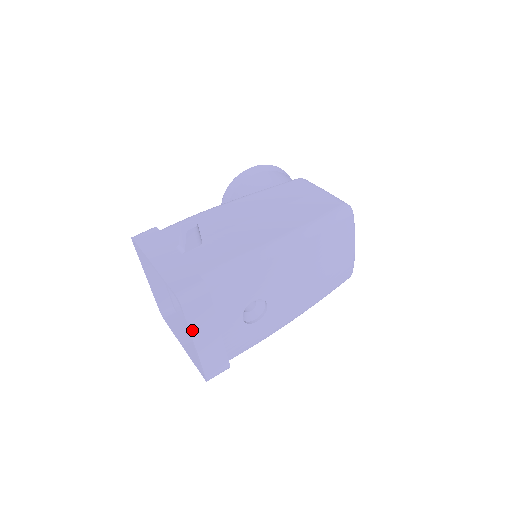
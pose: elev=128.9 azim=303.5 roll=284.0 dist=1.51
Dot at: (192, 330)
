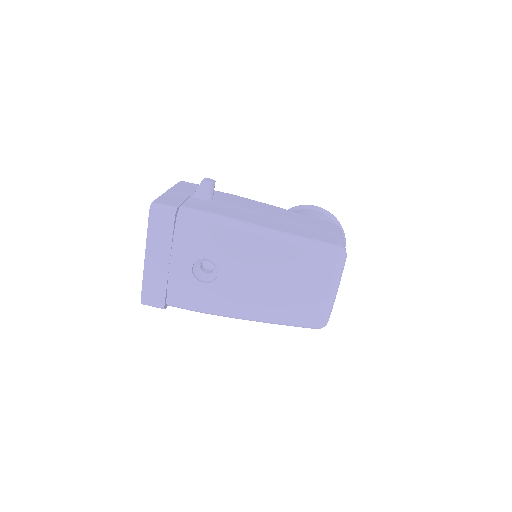
Dot at: (149, 240)
